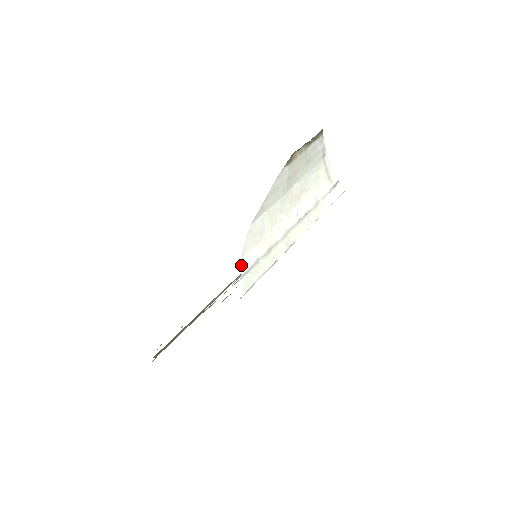
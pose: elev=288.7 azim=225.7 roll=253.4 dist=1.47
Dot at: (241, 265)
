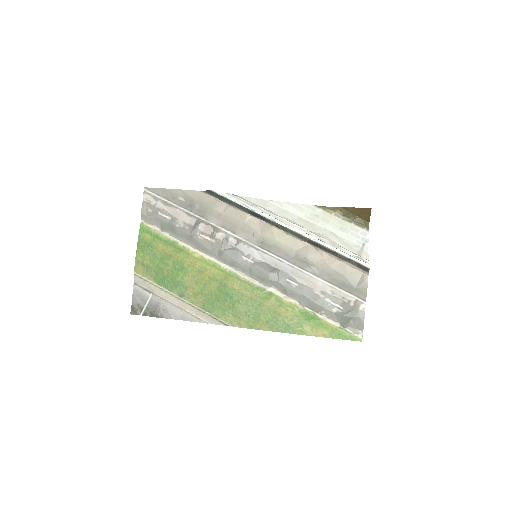
Dot at: occluded
